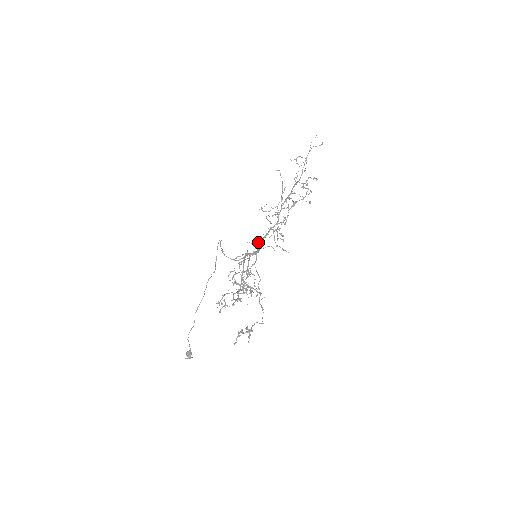
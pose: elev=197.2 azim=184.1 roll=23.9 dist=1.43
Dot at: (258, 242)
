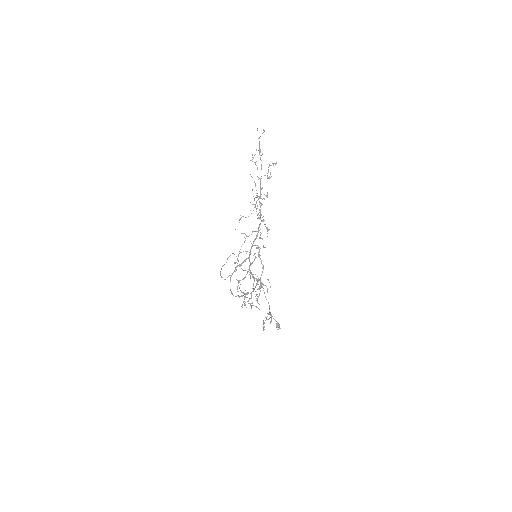
Dot at: (251, 246)
